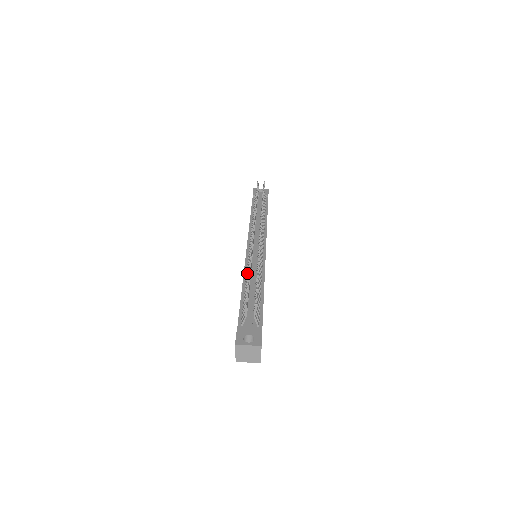
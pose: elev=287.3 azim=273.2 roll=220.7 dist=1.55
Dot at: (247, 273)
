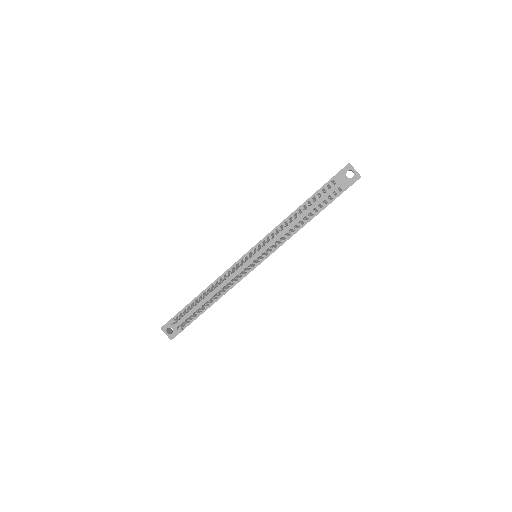
Dot at: (216, 283)
